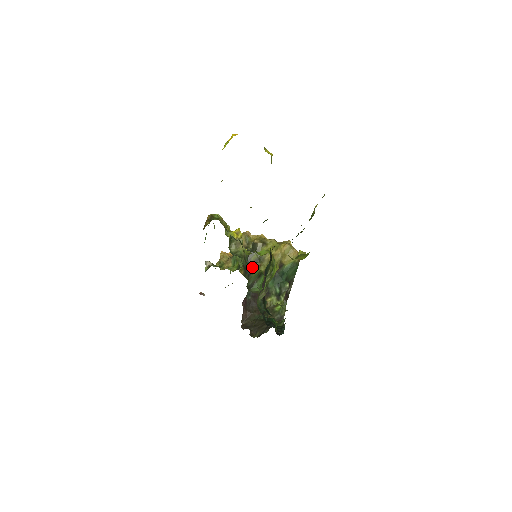
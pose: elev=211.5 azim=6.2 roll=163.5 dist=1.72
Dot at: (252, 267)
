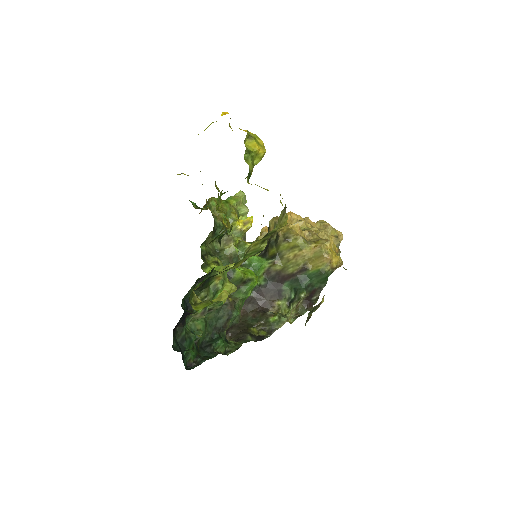
Dot at: (234, 271)
